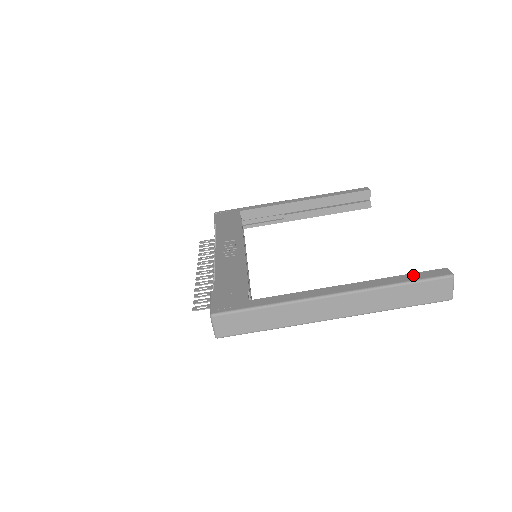
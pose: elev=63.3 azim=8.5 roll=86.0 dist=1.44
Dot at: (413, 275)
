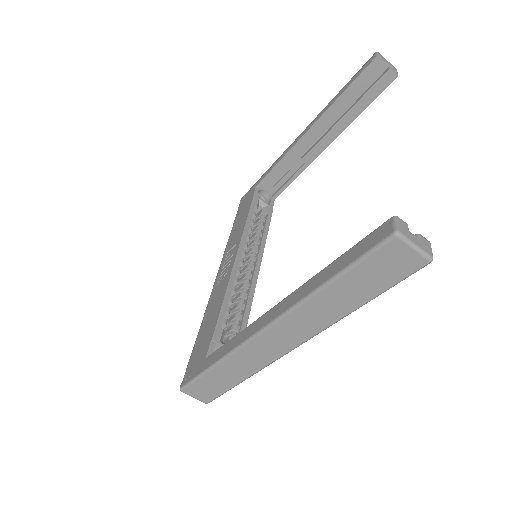
Dot at: (346, 255)
